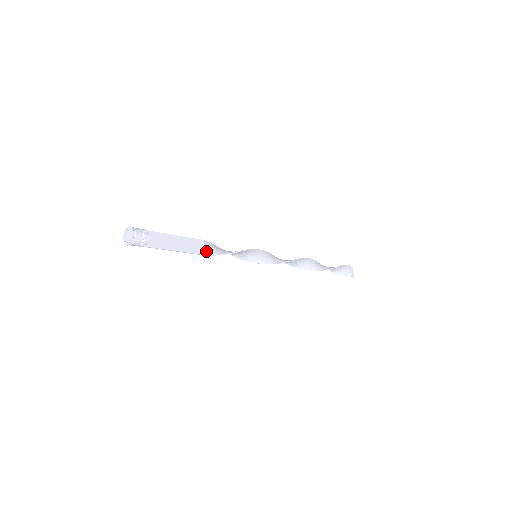
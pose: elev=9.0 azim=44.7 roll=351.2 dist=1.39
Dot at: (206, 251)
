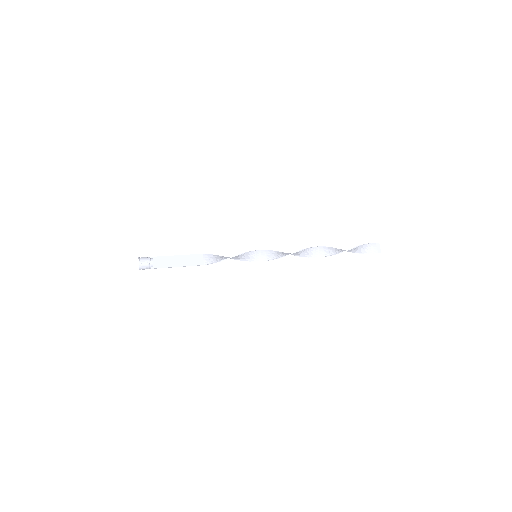
Dot at: (205, 262)
